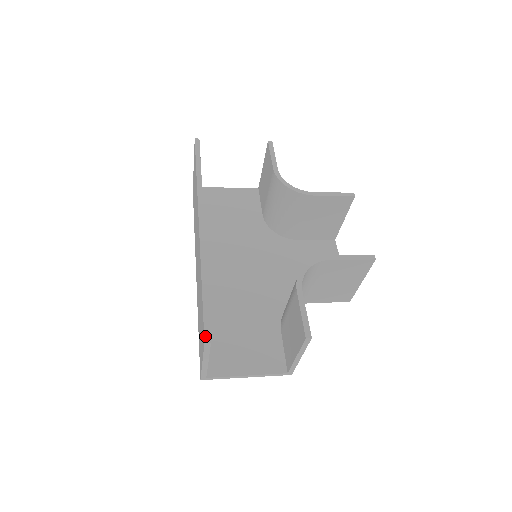
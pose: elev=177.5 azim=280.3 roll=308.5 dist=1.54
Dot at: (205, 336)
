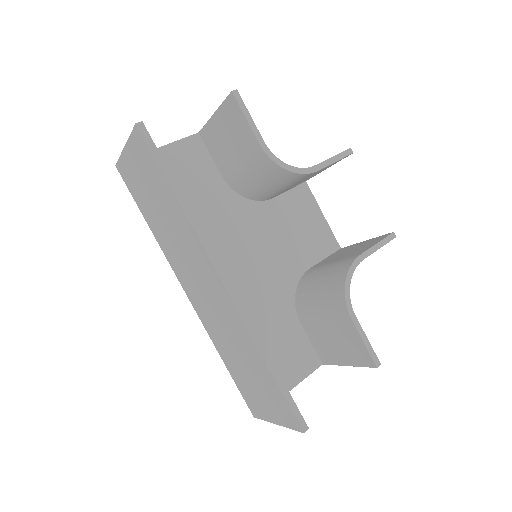
Dot at: (301, 426)
